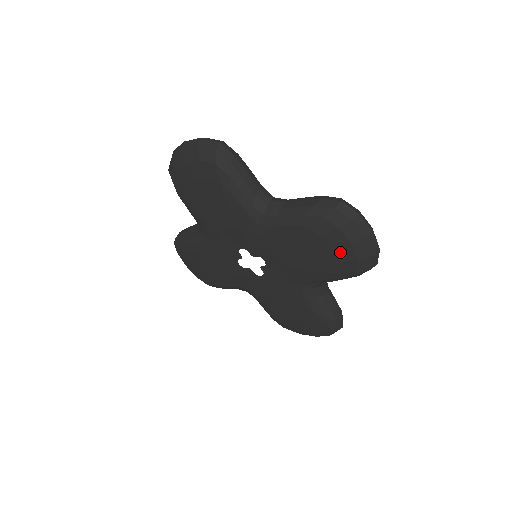
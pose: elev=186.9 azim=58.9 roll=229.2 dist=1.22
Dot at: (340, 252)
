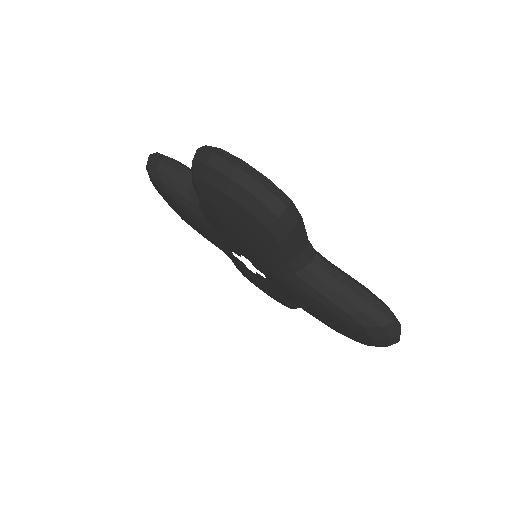
Dot at: (233, 211)
